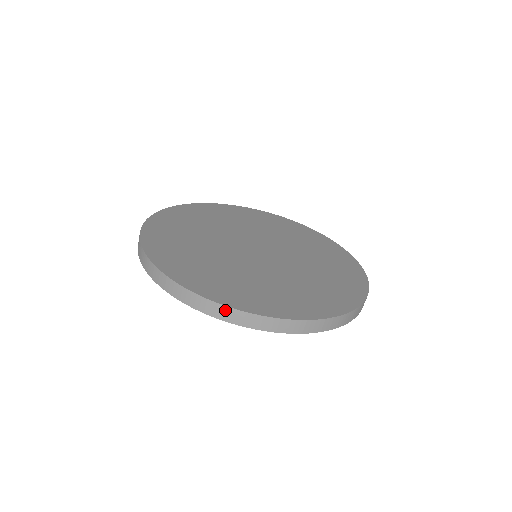
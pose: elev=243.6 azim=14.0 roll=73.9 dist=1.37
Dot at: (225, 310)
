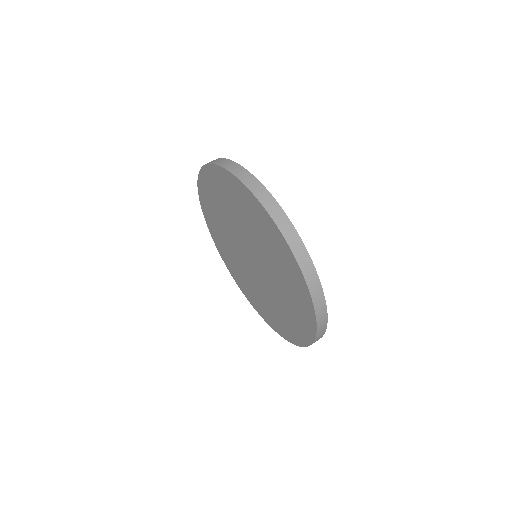
Dot at: (270, 199)
